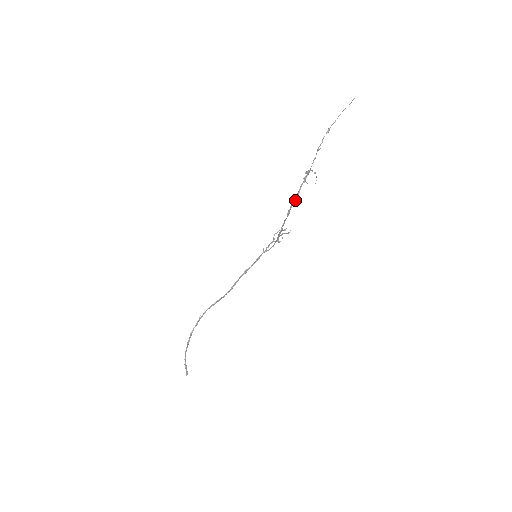
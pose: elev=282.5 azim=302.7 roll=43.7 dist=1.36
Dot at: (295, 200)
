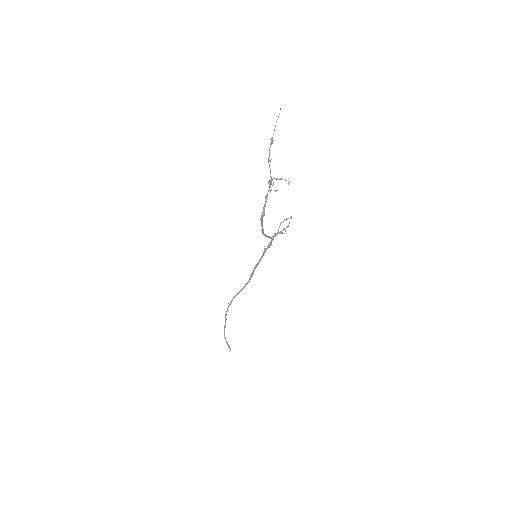
Dot at: (263, 213)
